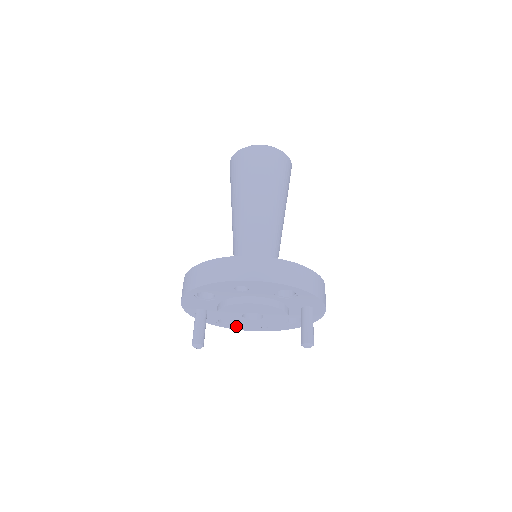
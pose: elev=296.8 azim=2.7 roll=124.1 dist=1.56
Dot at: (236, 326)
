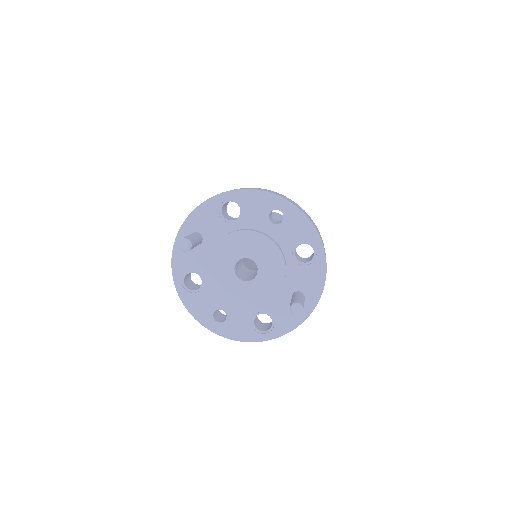
Dot at: (193, 299)
